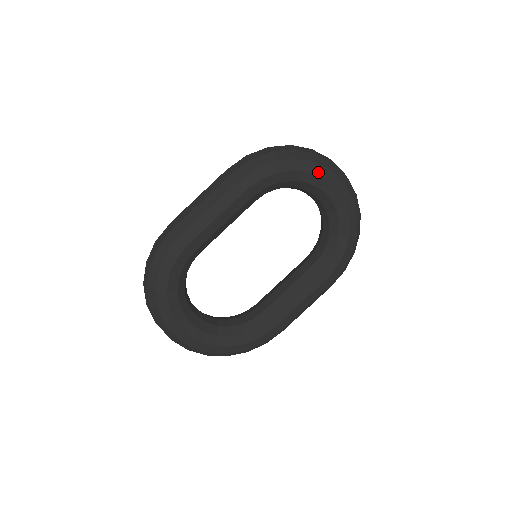
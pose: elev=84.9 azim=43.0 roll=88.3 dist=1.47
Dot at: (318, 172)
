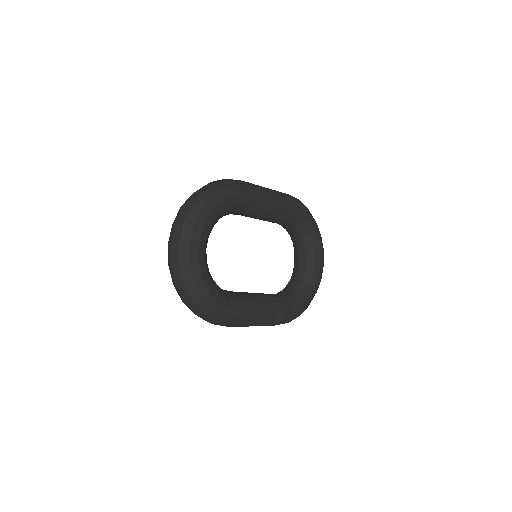
Dot at: (320, 242)
